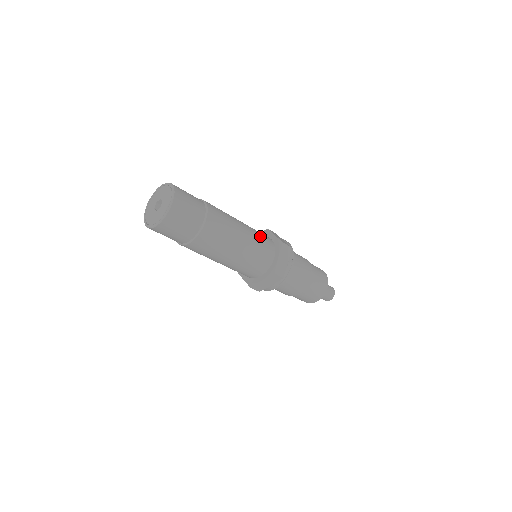
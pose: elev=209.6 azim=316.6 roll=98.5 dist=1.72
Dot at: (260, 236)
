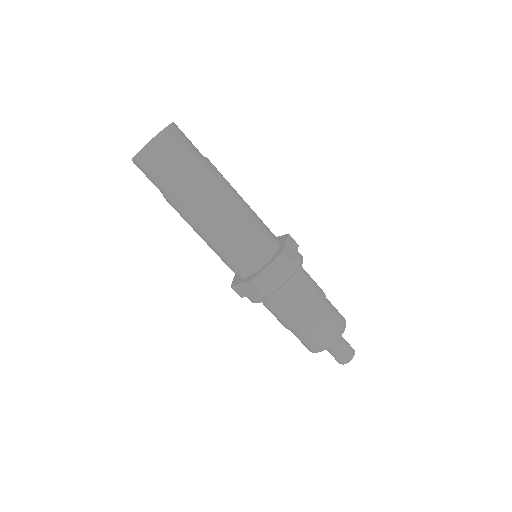
Dot at: occluded
